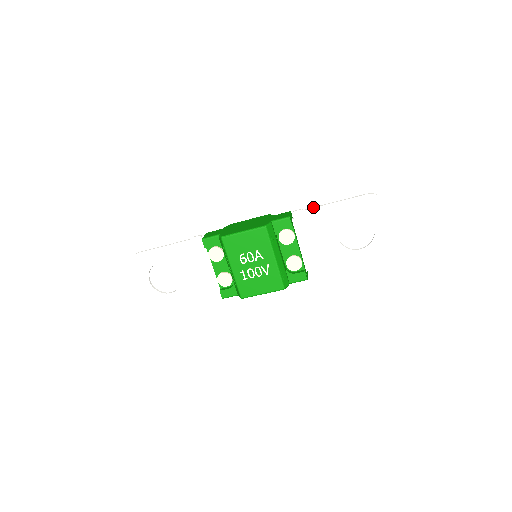
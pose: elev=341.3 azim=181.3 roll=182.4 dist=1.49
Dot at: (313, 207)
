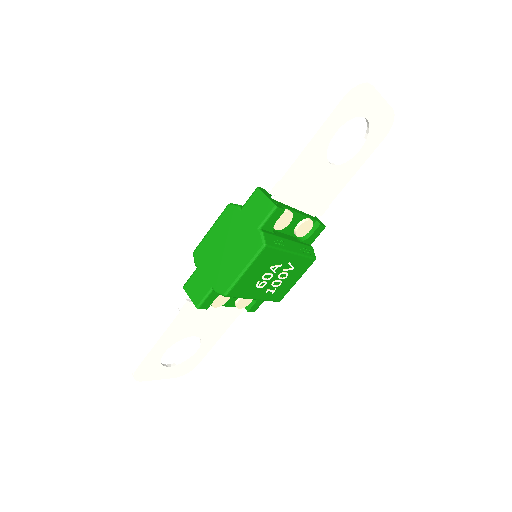
Dot at: (288, 167)
